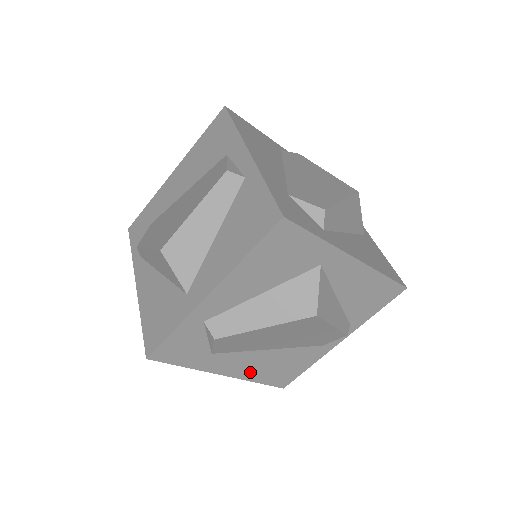
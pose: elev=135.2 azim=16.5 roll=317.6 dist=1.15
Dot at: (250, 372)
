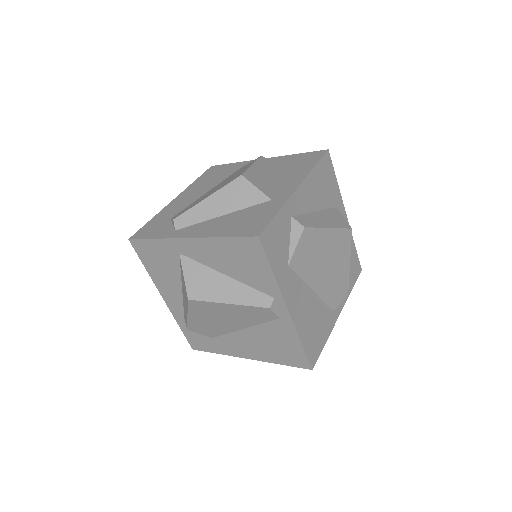
Dot at: (300, 319)
